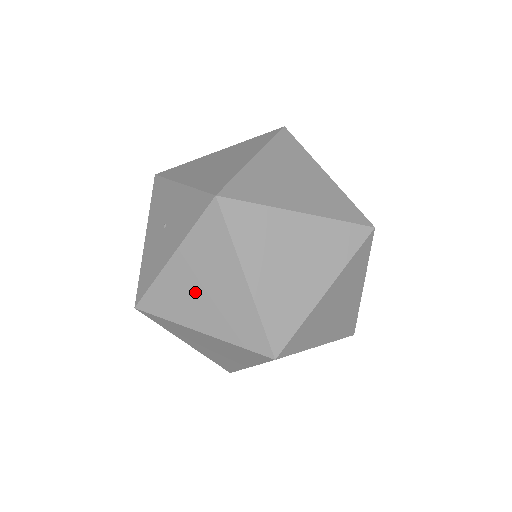
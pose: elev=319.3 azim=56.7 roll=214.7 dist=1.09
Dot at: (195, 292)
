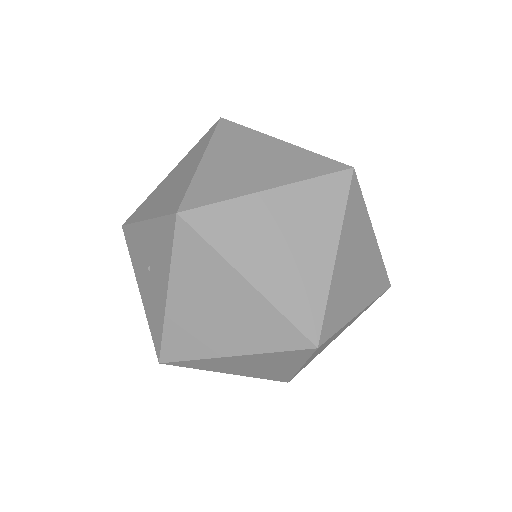
Dot at: (206, 319)
